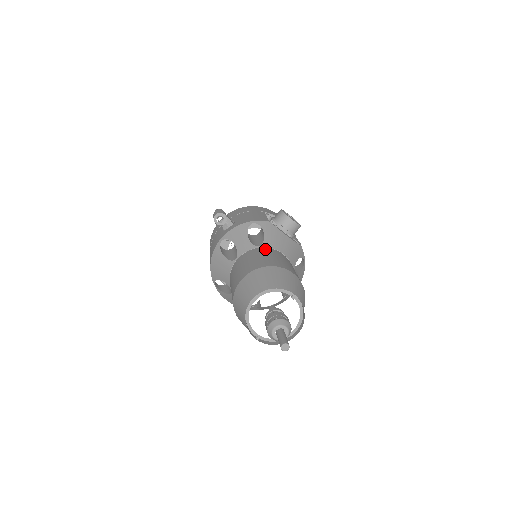
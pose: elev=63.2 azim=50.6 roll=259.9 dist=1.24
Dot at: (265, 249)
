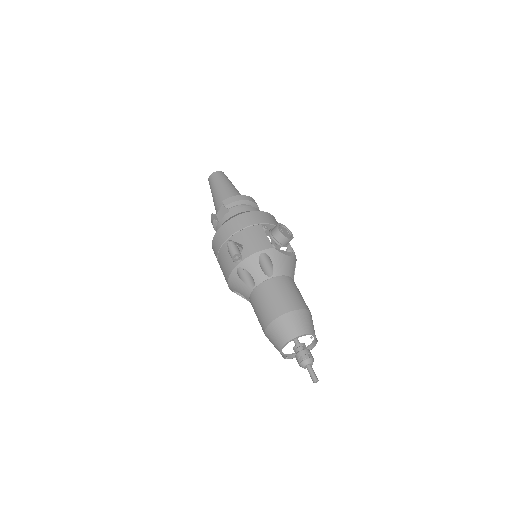
Dot at: (277, 281)
